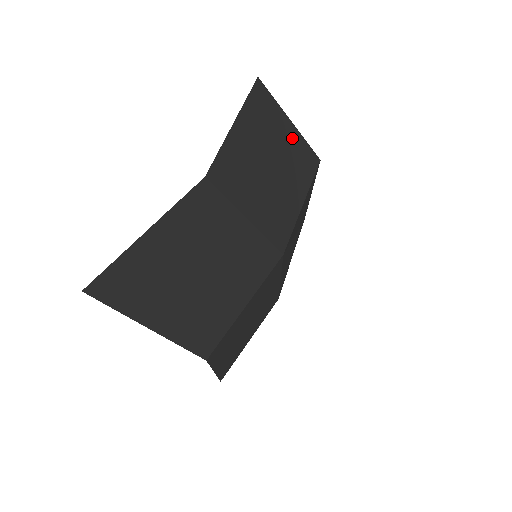
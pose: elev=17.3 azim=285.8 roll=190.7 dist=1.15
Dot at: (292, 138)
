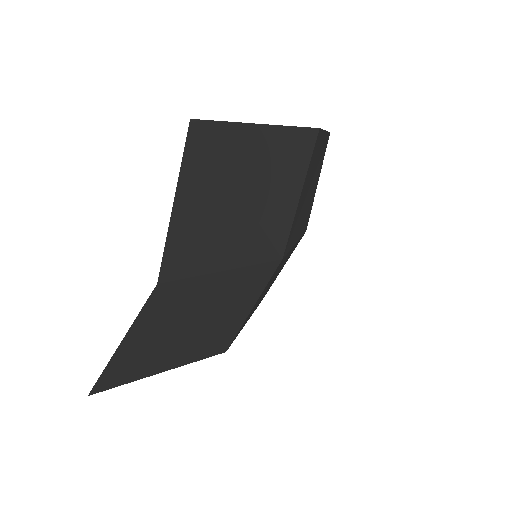
Dot at: (267, 142)
